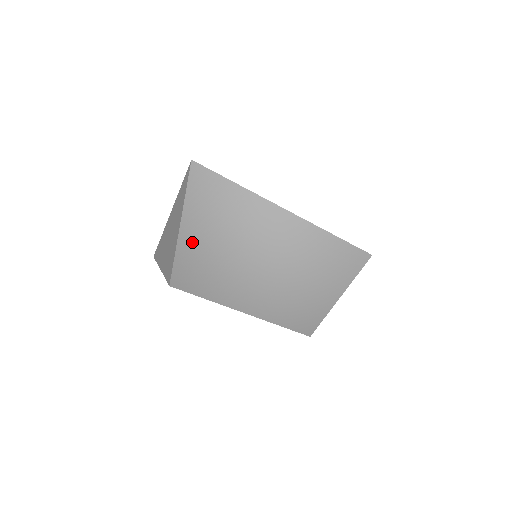
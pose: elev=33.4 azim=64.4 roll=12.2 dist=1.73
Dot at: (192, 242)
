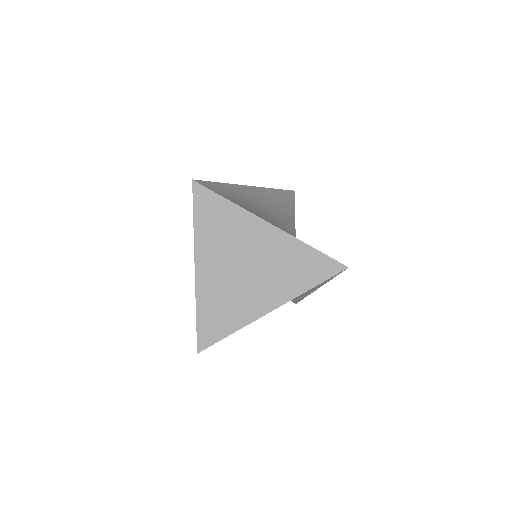
Dot at: occluded
